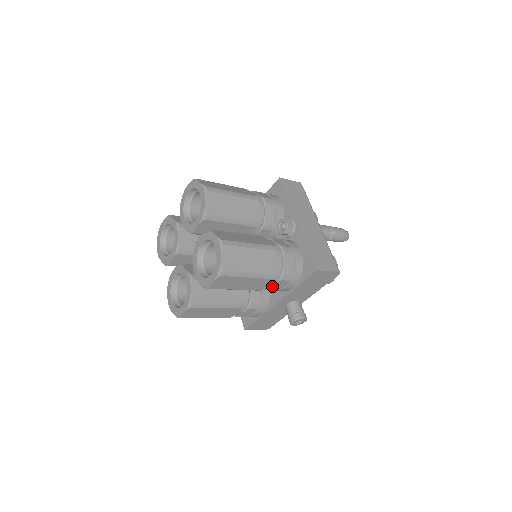
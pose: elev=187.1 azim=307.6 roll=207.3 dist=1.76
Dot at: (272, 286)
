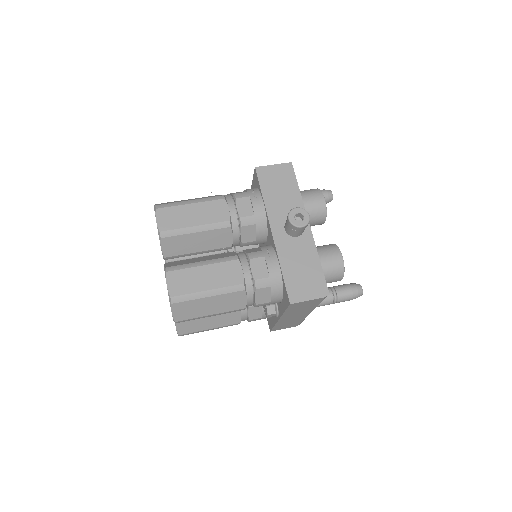
Dot at: occluded
